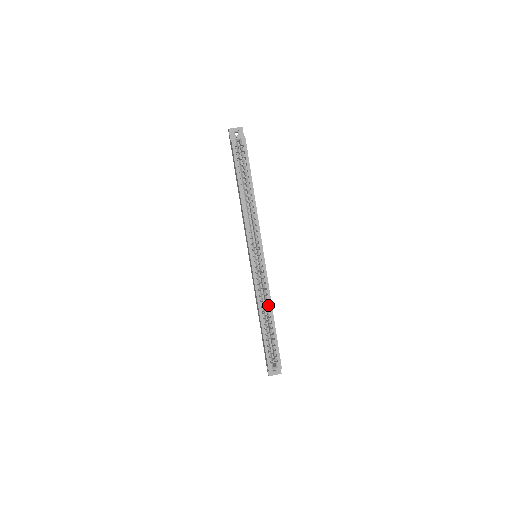
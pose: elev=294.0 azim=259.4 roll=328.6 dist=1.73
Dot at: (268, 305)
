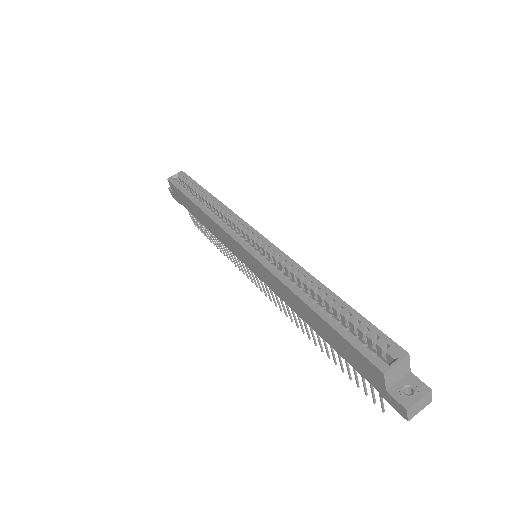
Dot at: occluded
